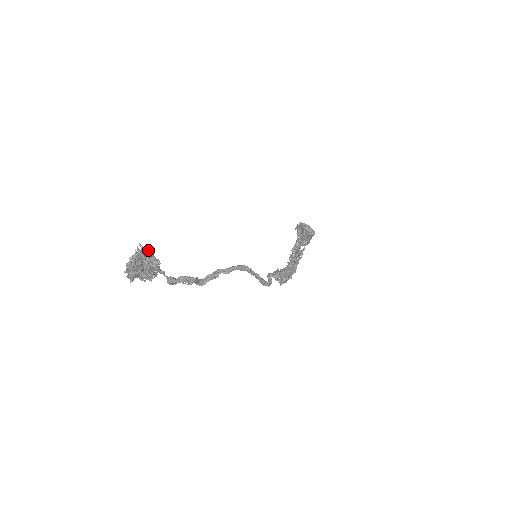
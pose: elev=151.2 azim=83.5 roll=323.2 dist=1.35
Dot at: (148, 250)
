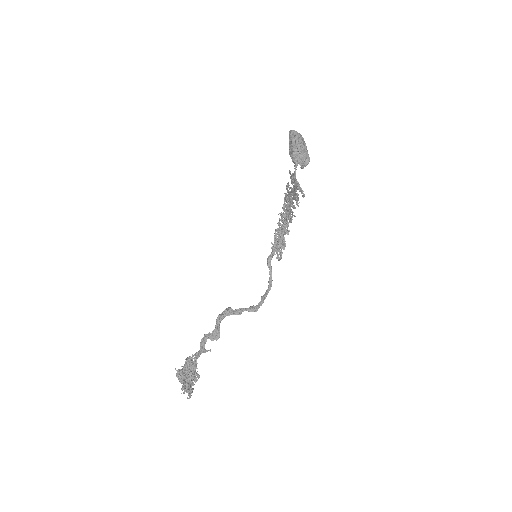
Dot at: (188, 368)
